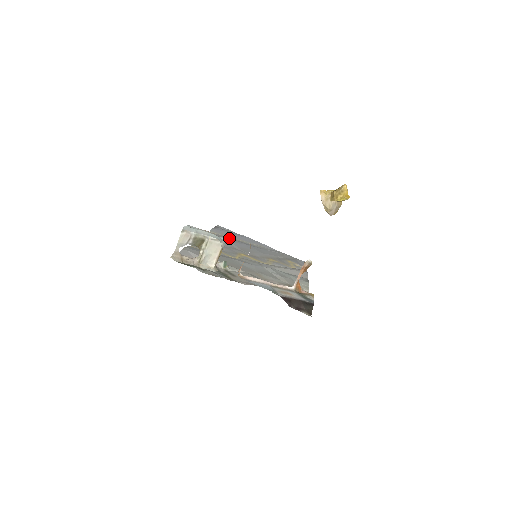
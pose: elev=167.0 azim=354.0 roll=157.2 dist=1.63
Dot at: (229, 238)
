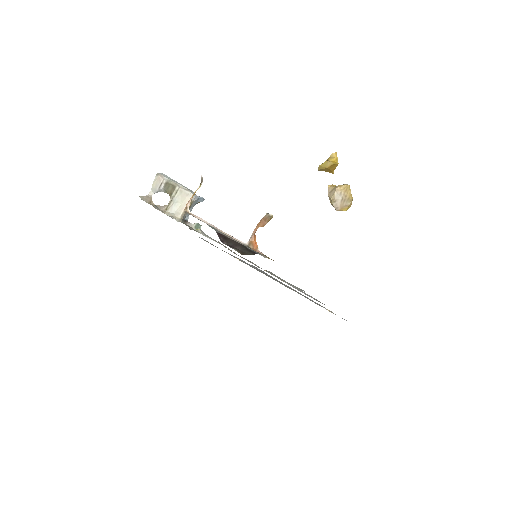
Dot at: occluded
